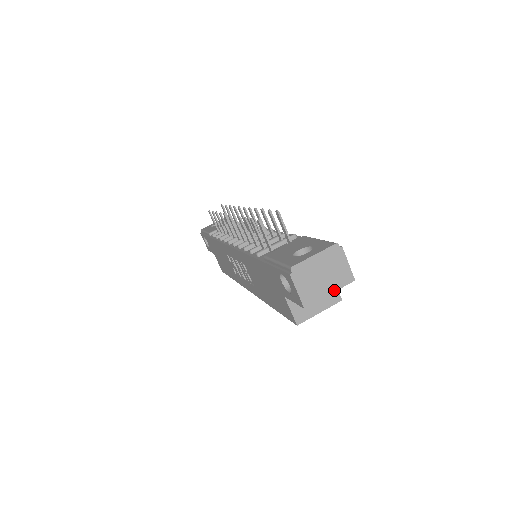
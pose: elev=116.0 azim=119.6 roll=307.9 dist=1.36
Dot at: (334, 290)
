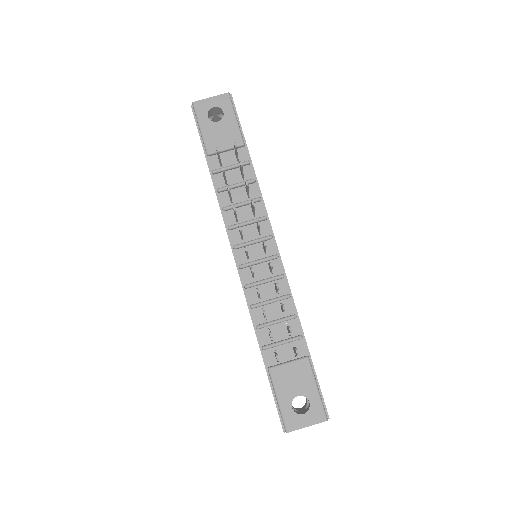
Dot at: occluded
